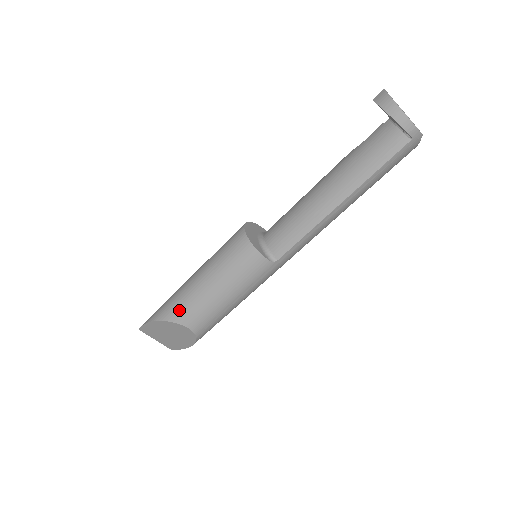
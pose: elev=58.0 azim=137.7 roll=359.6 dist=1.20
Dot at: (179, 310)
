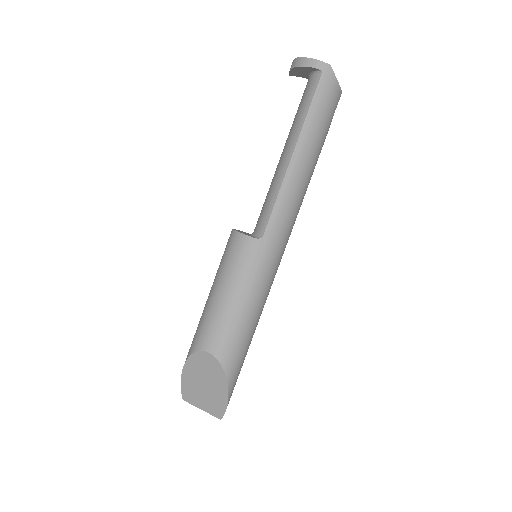
Dot at: (197, 336)
